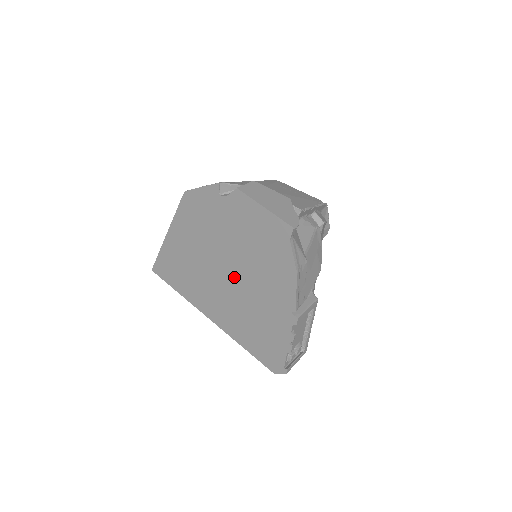
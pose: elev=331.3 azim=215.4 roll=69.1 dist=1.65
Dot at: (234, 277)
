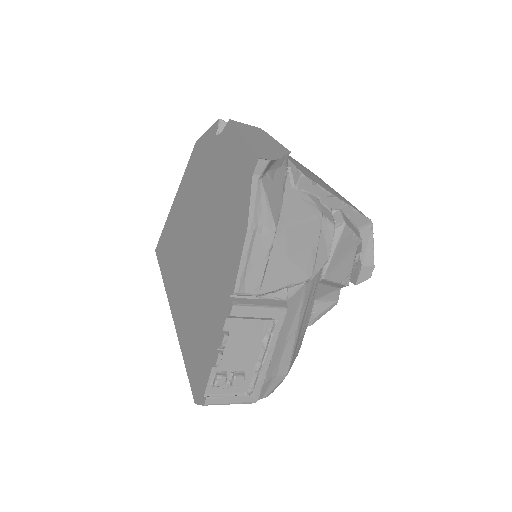
Dot at: (200, 247)
